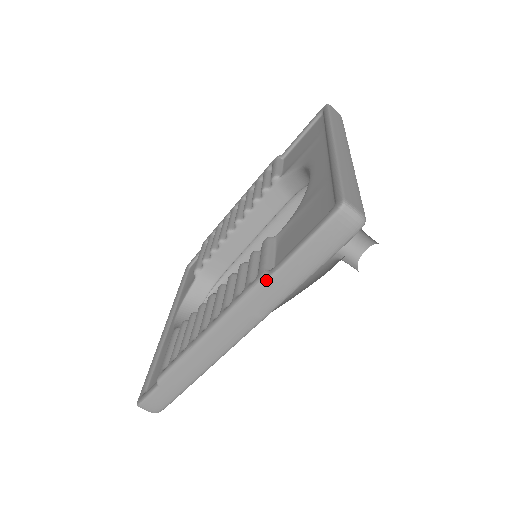
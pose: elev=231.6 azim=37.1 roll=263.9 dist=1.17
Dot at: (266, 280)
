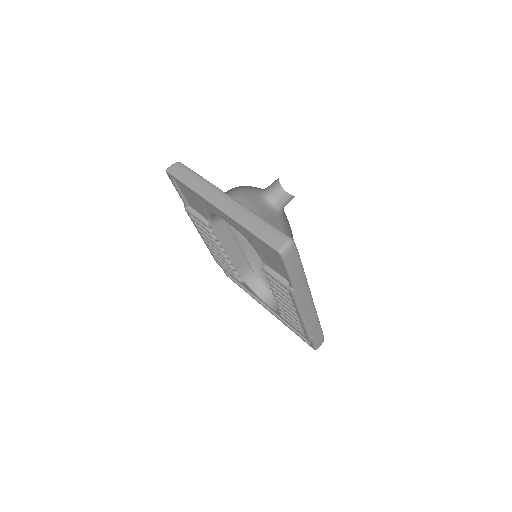
Dot at: (294, 290)
